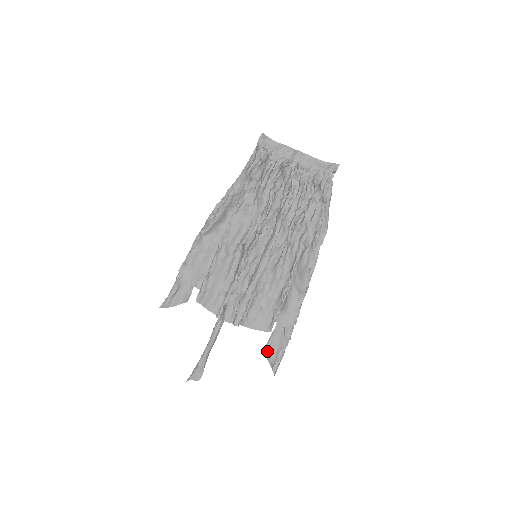
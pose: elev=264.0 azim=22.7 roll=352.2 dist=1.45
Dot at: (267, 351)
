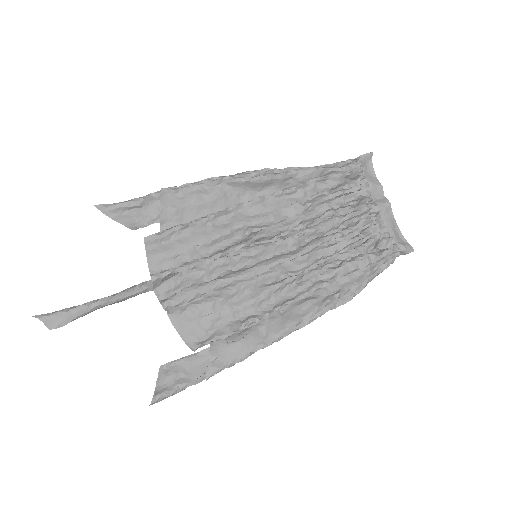
Dot at: (166, 369)
